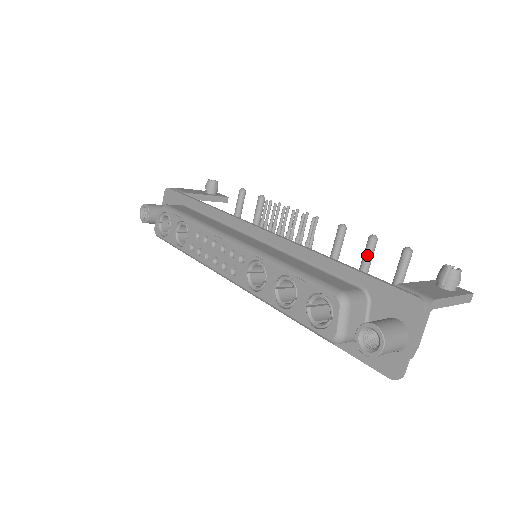
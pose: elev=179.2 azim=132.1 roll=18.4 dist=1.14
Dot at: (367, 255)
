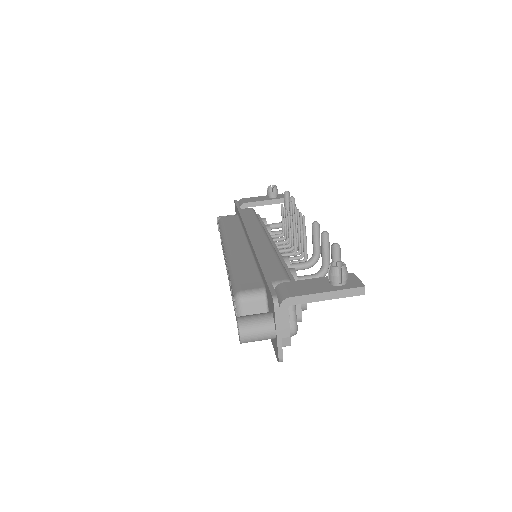
Dot at: (322, 250)
